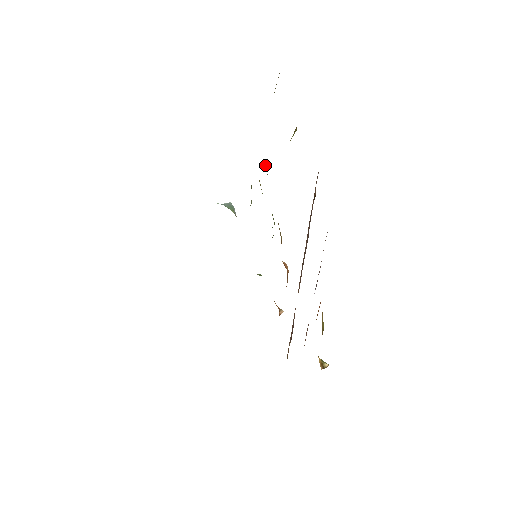
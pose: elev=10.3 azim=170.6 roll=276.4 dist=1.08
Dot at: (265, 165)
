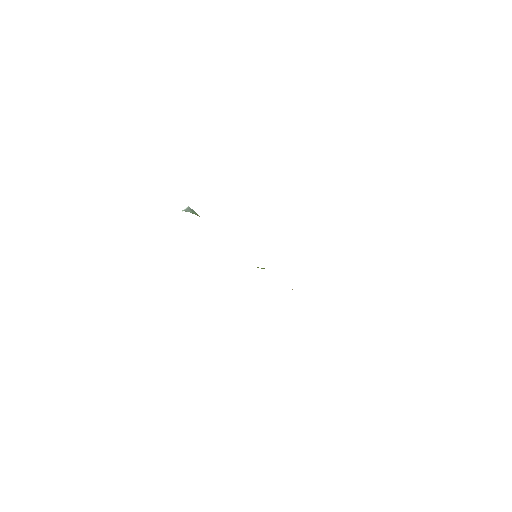
Dot at: occluded
